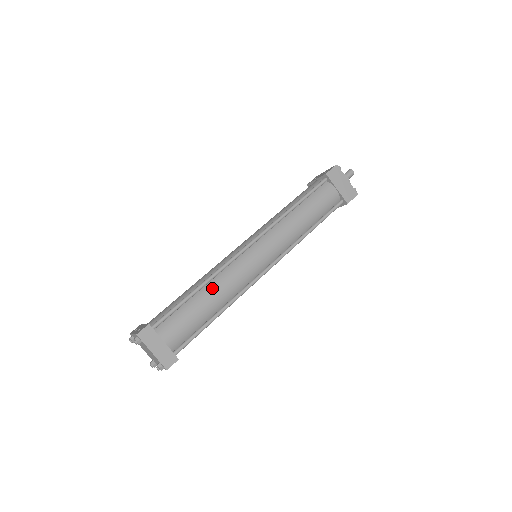
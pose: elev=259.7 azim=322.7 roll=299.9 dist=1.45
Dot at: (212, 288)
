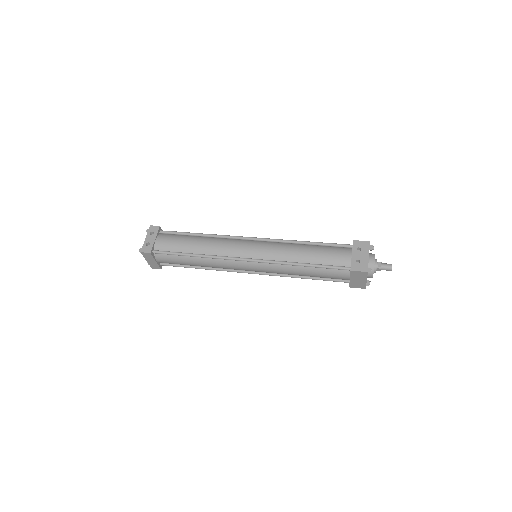
Dot at: (203, 261)
